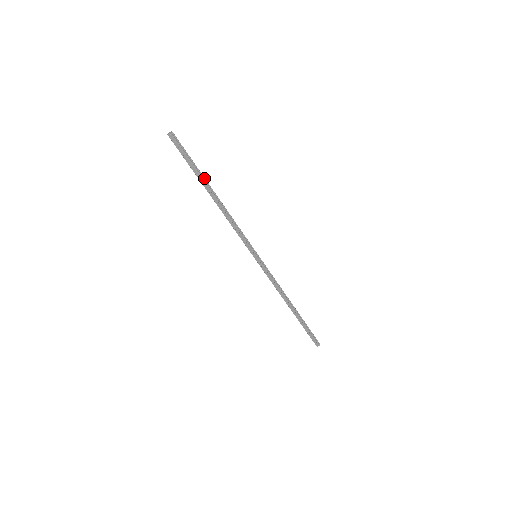
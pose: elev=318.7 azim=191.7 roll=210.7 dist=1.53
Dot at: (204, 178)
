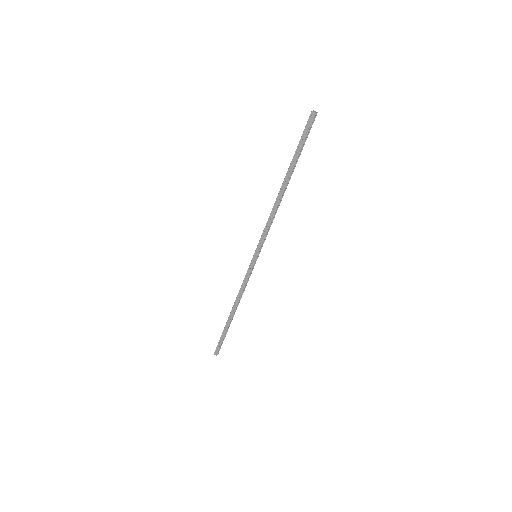
Dot at: (294, 168)
